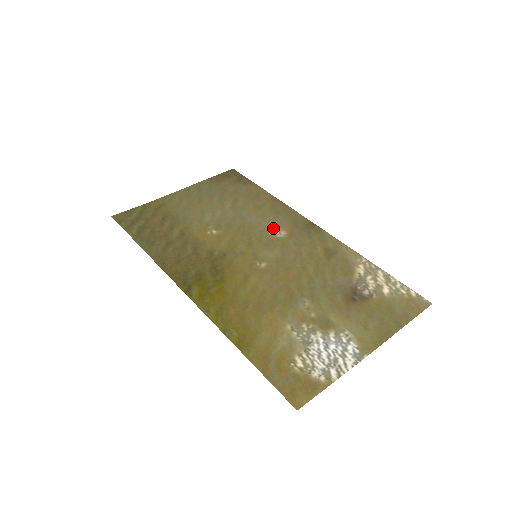
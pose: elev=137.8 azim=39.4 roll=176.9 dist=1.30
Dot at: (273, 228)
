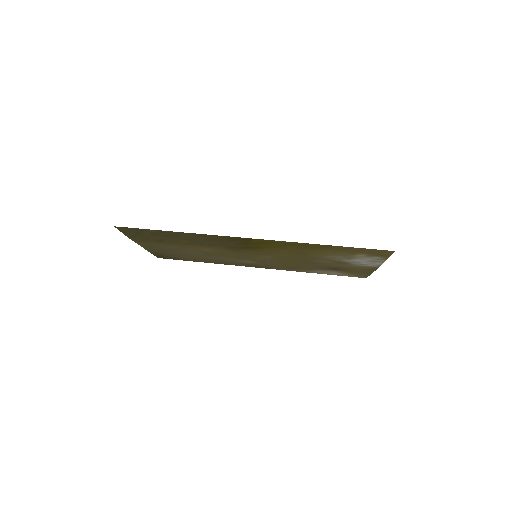
Dot at: (241, 261)
